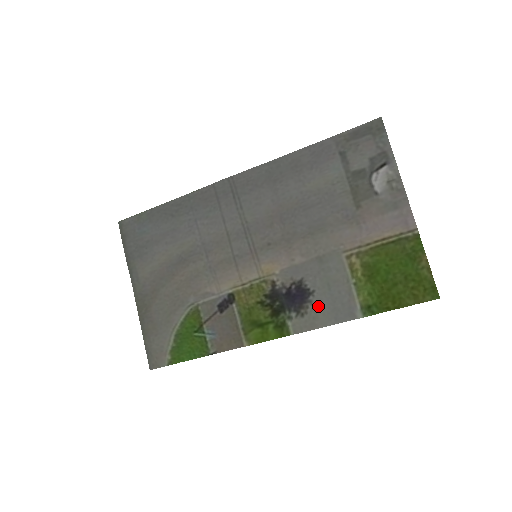
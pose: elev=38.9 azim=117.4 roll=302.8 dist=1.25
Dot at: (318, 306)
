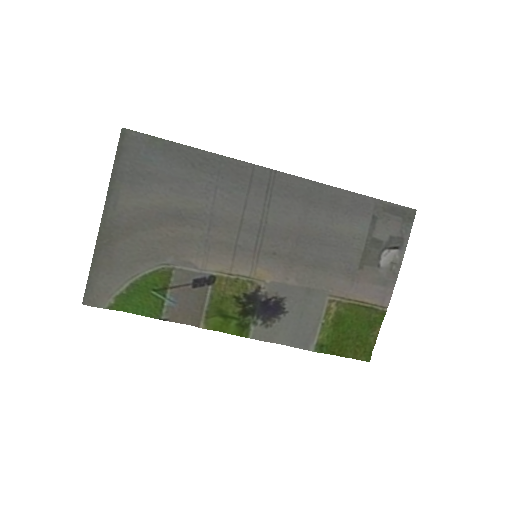
Dot at: (284, 325)
